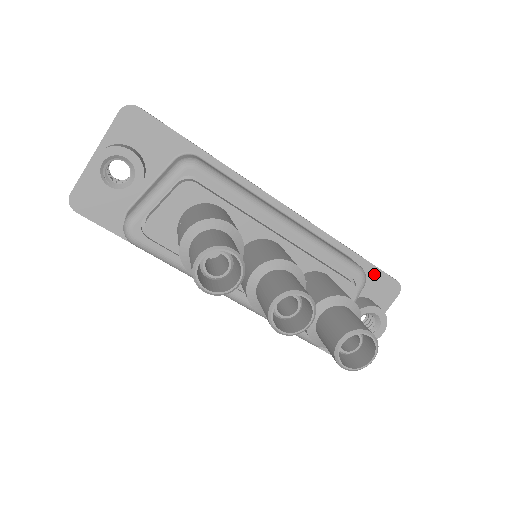
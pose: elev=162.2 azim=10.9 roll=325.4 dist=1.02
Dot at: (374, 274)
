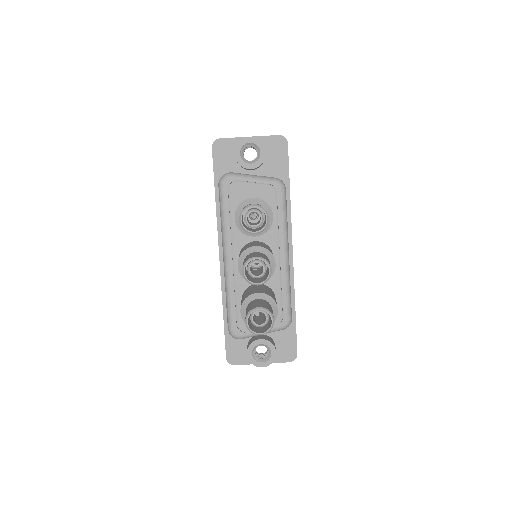
Dot at: (291, 336)
